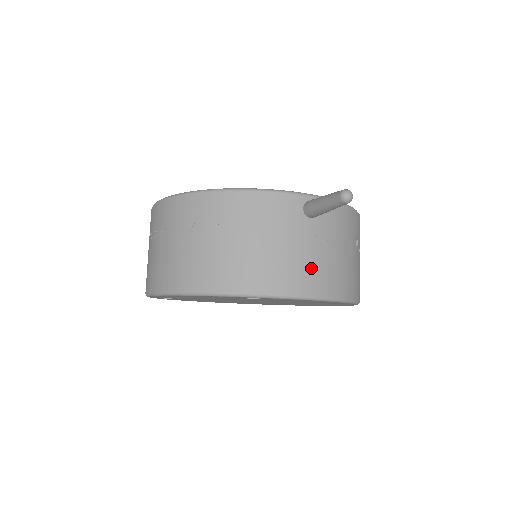
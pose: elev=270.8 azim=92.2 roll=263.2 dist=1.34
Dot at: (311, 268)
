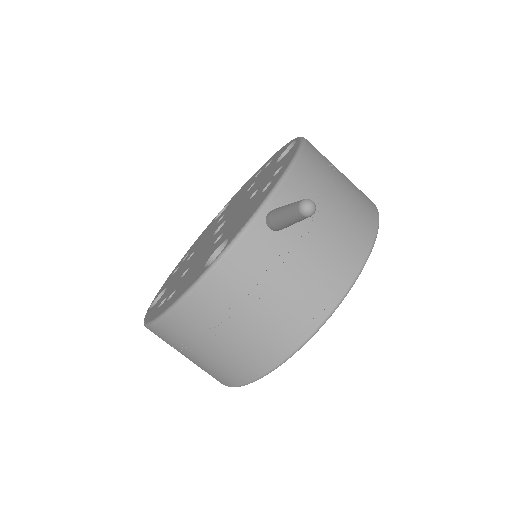
Dot at: (328, 263)
